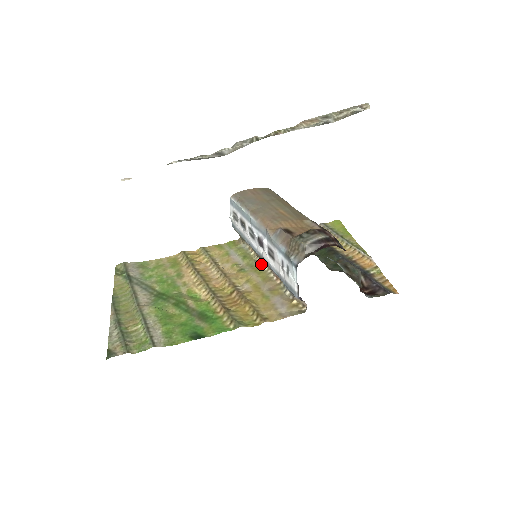
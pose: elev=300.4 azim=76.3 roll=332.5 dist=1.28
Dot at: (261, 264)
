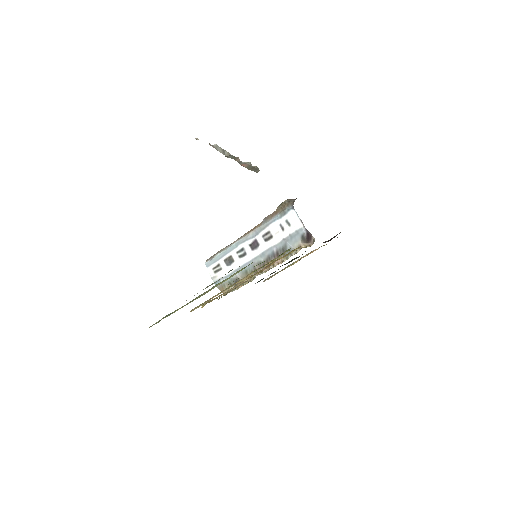
Dot at: occluded
